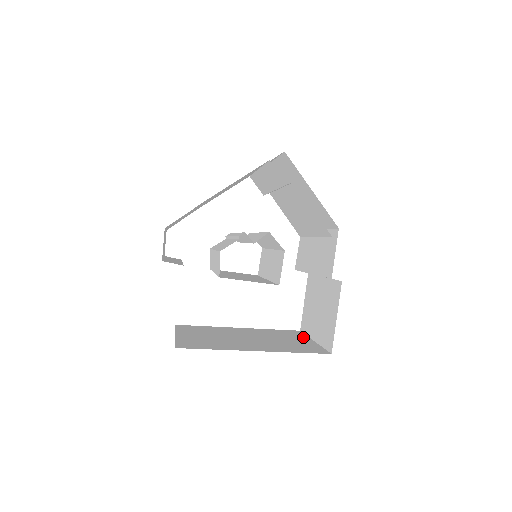
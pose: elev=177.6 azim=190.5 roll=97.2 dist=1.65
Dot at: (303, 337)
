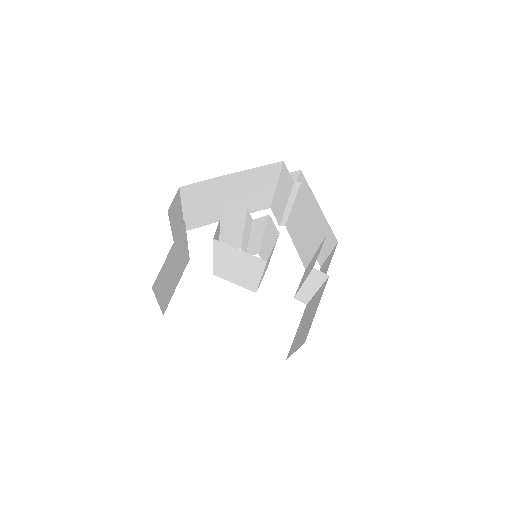
Dot at: occluded
